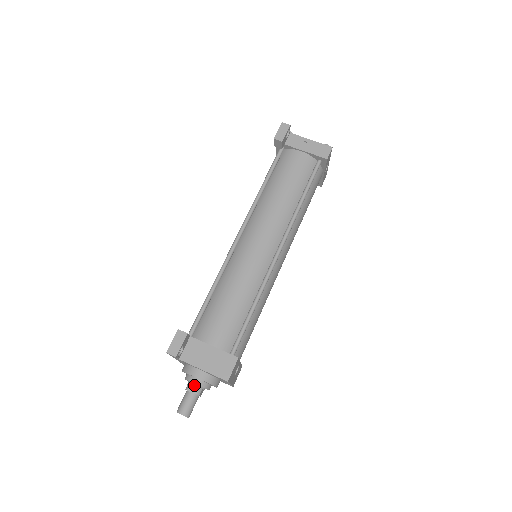
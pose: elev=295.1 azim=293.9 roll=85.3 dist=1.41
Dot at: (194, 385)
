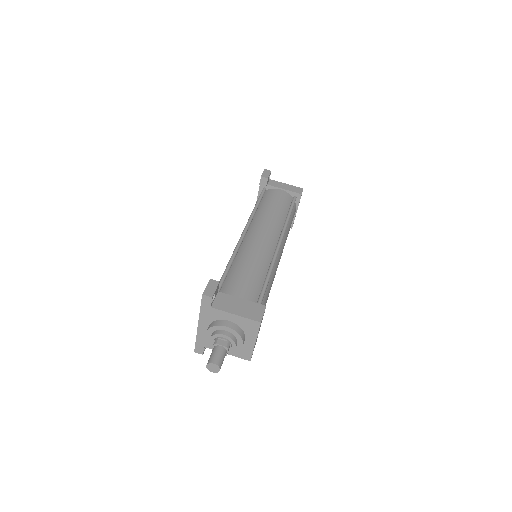
Dot at: (223, 338)
